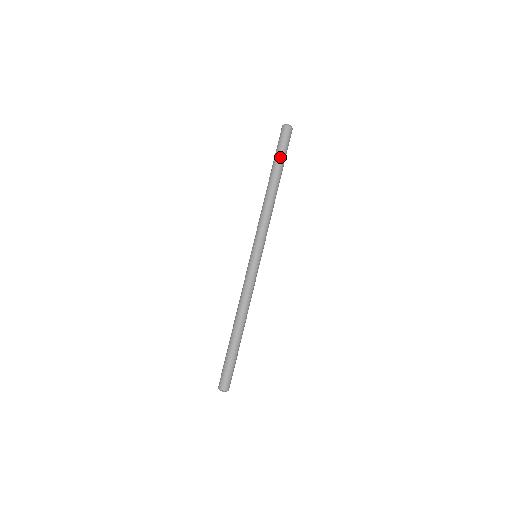
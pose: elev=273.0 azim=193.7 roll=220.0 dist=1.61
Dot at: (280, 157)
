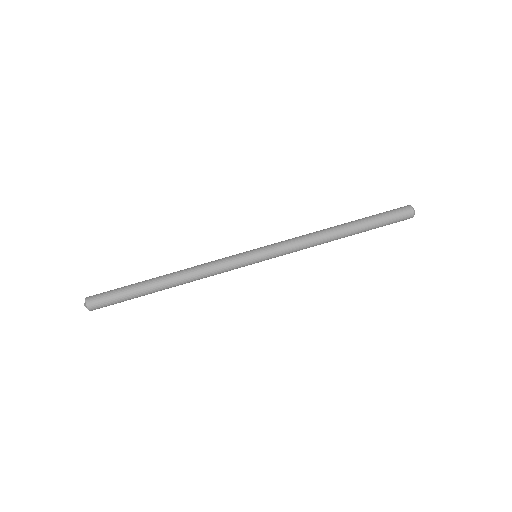
Dot at: (374, 217)
